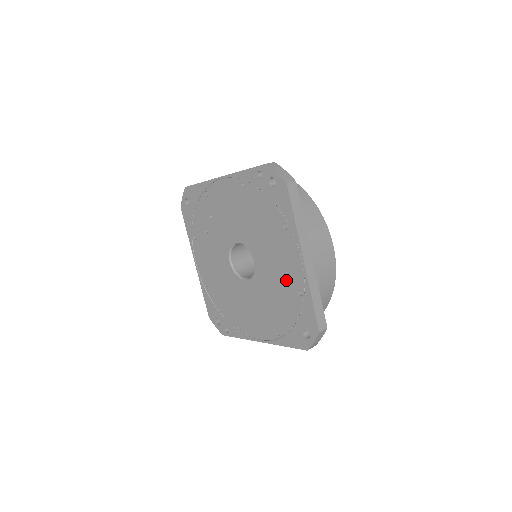
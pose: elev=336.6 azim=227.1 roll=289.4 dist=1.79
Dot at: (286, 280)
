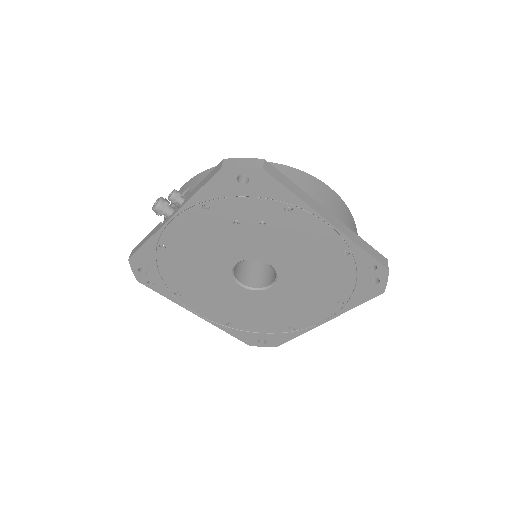
Dot at: (290, 317)
